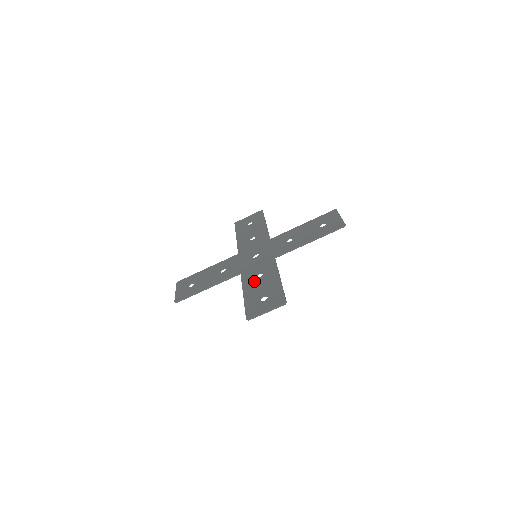
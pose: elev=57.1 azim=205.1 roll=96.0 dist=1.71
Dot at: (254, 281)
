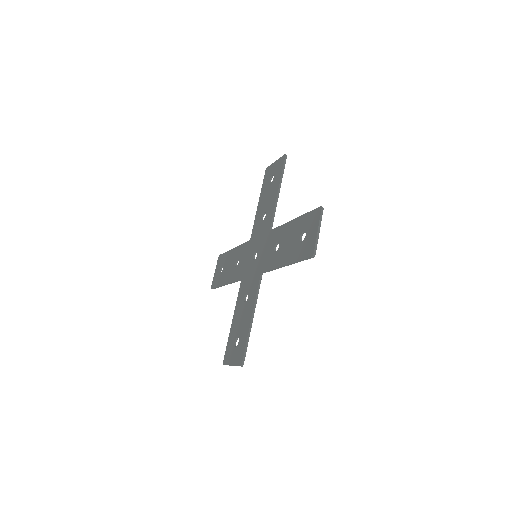
Dot at: (241, 305)
